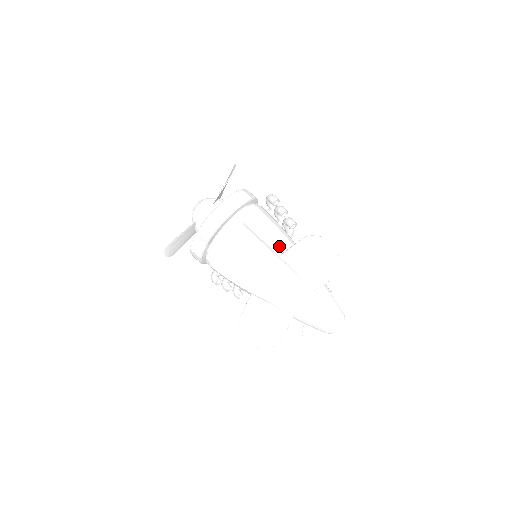
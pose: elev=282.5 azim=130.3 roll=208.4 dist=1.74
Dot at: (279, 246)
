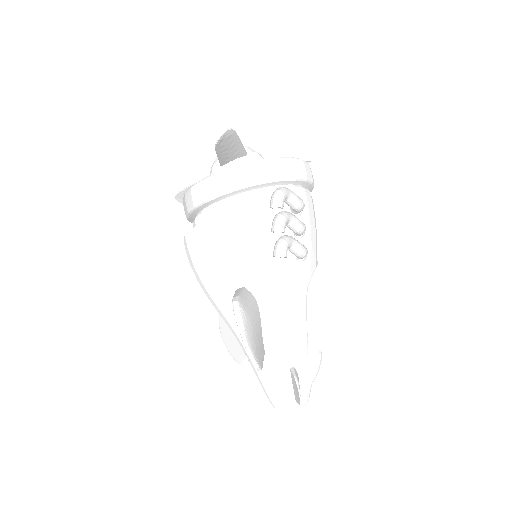
Dot at: (241, 276)
